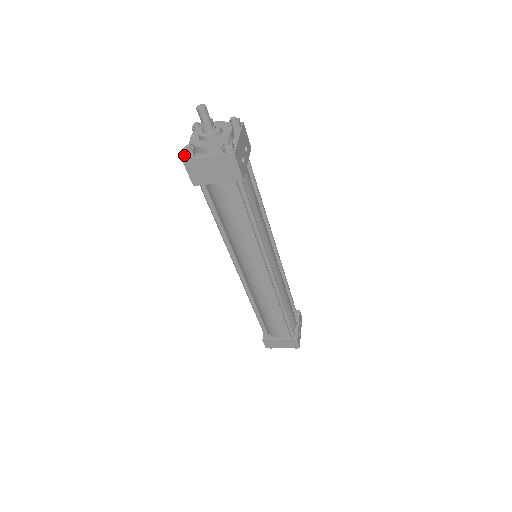
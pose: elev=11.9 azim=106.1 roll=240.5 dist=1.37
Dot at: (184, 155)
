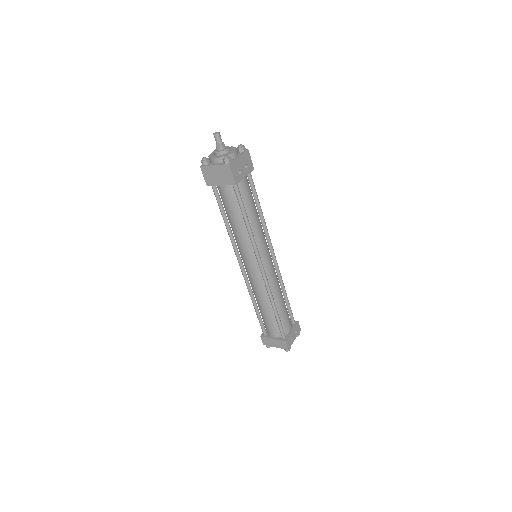
Dot at: (202, 163)
